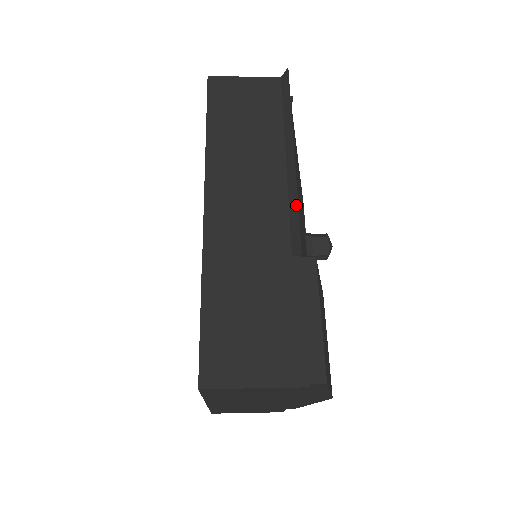
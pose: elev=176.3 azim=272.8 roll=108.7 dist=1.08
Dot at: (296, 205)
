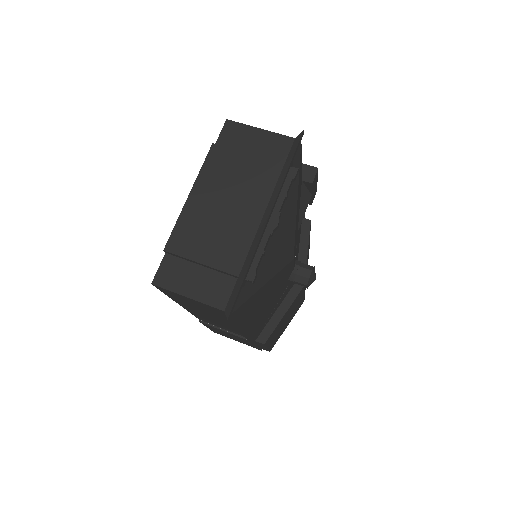
Dot at: (248, 340)
